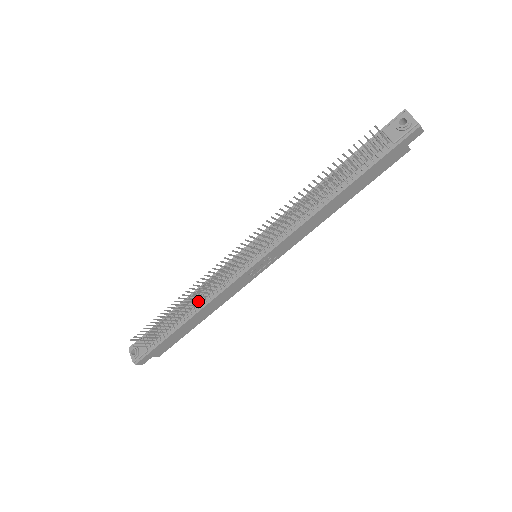
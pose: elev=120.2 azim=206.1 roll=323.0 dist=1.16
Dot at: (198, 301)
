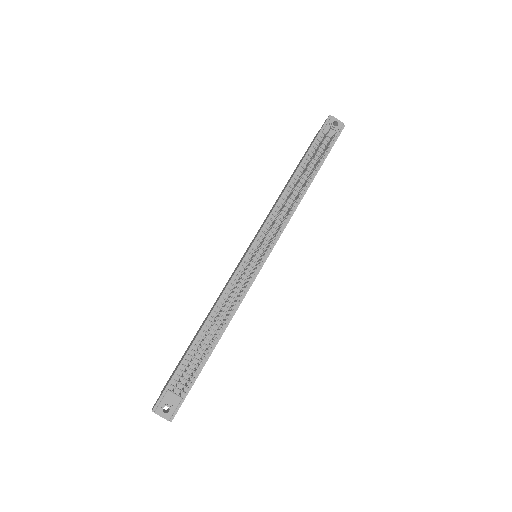
Dot at: (221, 319)
